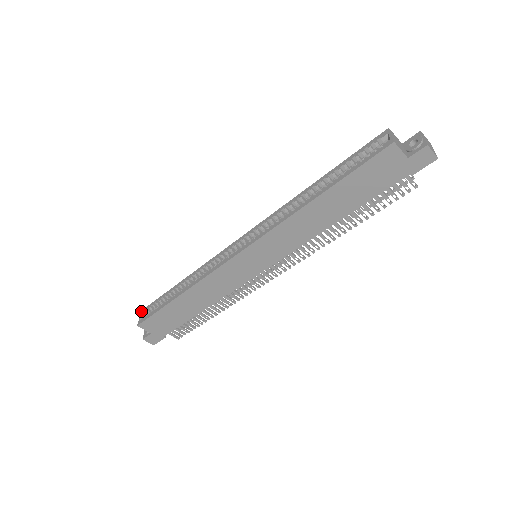
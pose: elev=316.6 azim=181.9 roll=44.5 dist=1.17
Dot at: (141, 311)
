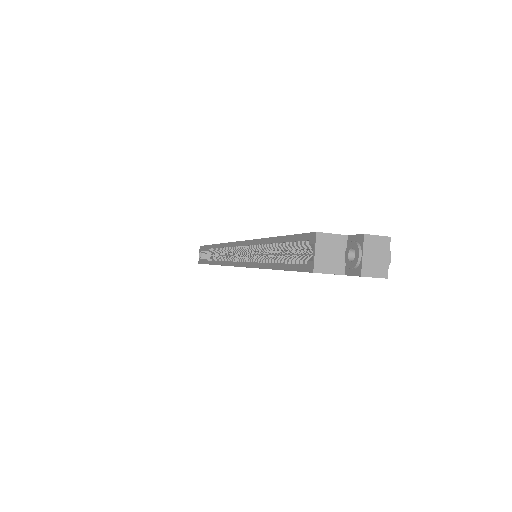
Dot at: occluded
